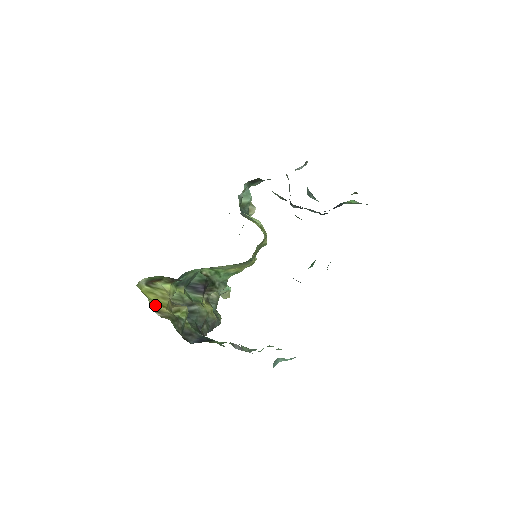
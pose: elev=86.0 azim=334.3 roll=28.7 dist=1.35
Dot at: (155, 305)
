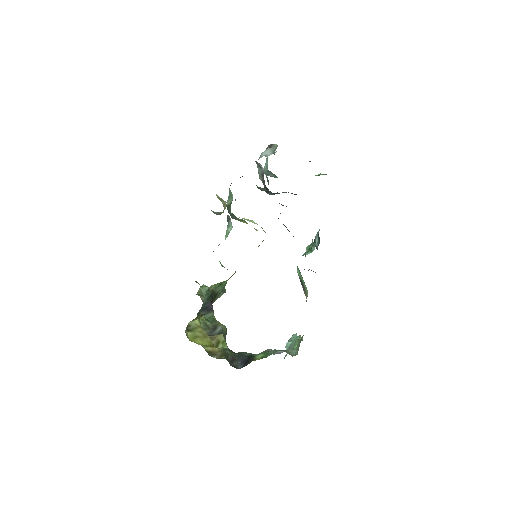
Dot at: (208, 349)
